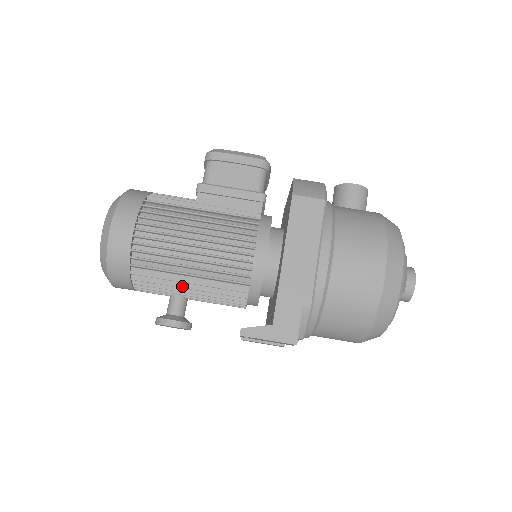
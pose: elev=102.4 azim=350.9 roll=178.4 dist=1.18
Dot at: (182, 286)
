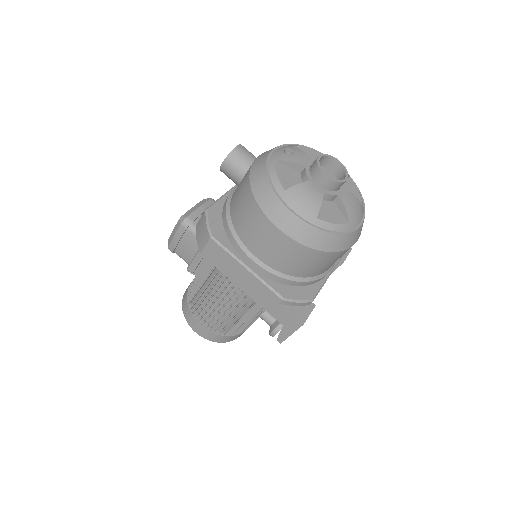
Dot at: (251, 318)
